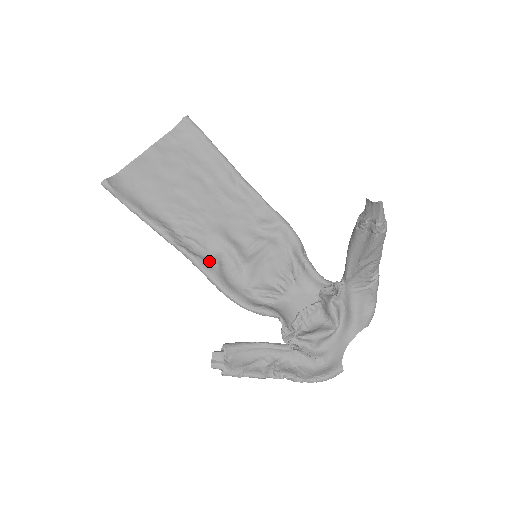
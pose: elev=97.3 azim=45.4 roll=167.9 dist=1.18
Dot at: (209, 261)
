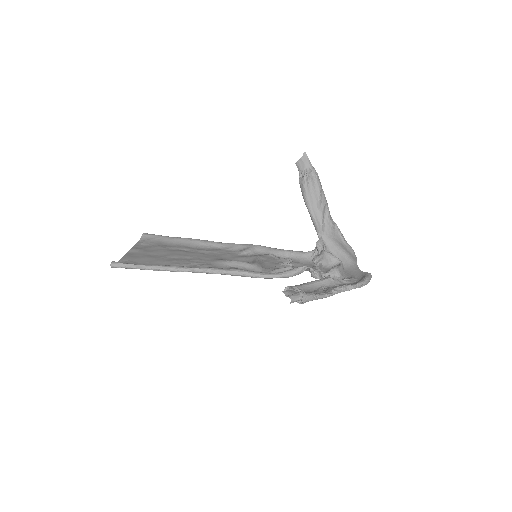
Dot at: occluded
